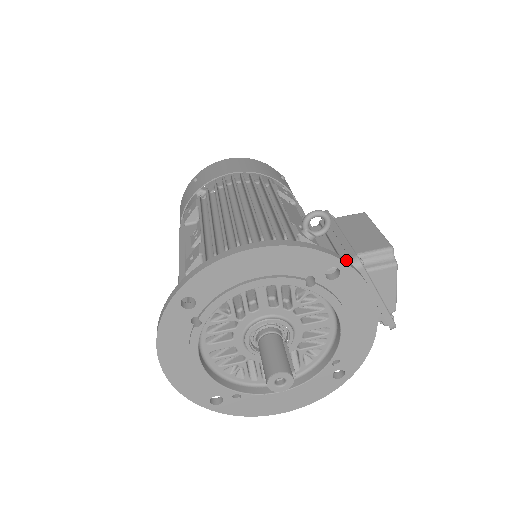
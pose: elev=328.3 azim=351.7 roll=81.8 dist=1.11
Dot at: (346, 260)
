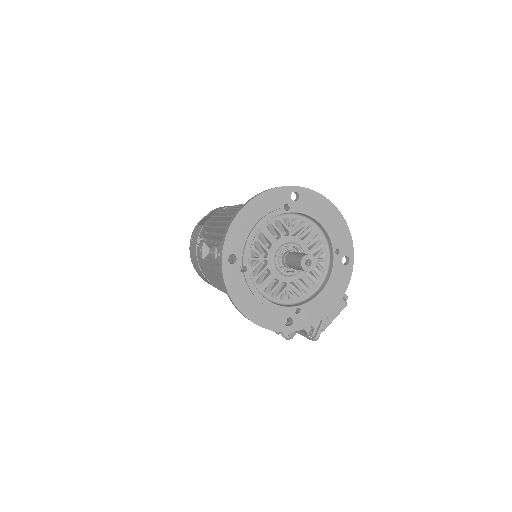
Dot at: (351, 264)
